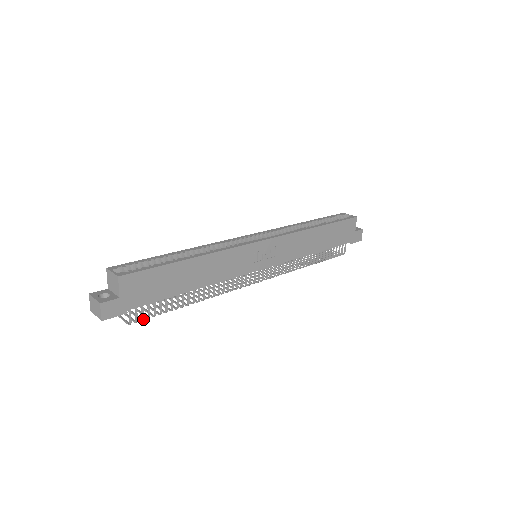
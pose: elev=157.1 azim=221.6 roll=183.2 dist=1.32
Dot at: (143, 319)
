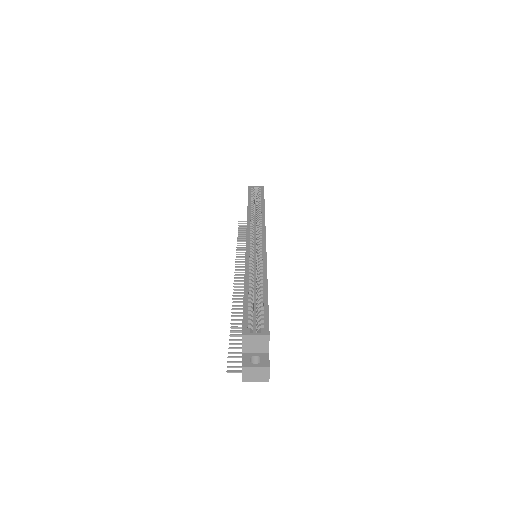
Dot at: occluded
